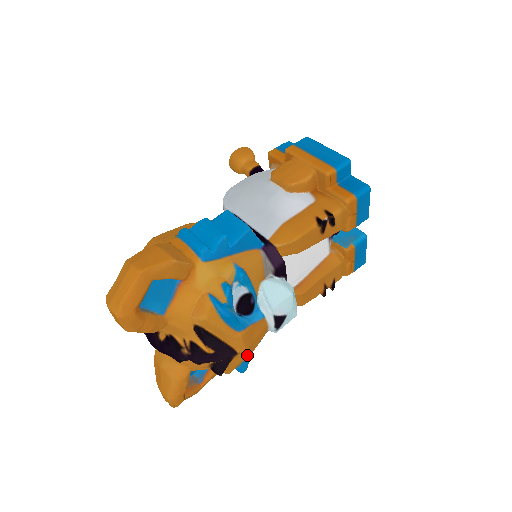
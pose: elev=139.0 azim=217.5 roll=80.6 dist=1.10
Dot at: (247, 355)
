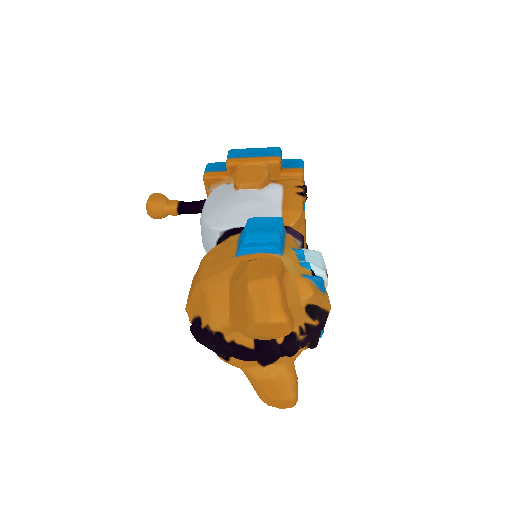
Dot at: occluded
